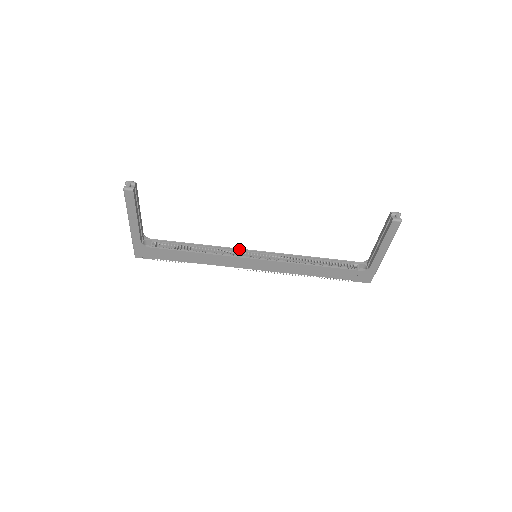
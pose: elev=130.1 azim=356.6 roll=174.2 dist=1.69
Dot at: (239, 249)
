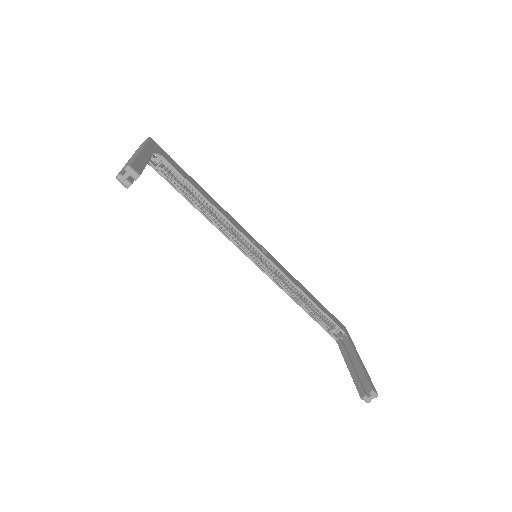
Dot at: (246, 238)
